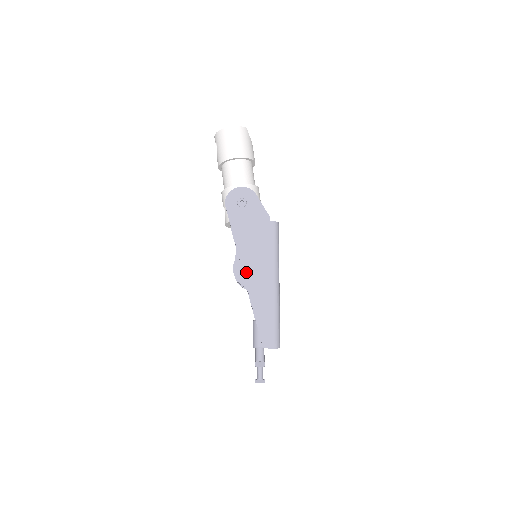
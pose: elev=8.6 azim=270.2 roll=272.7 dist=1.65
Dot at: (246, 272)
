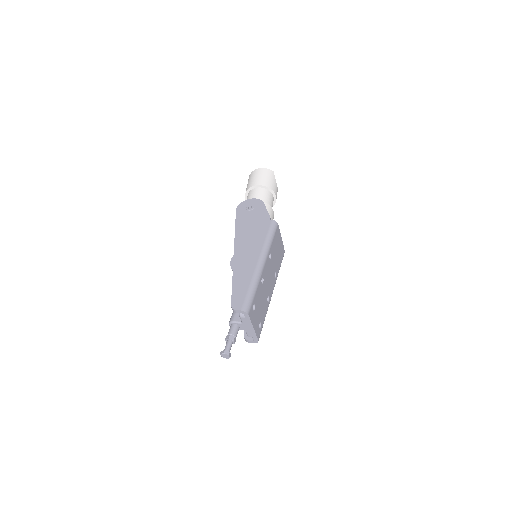
Dot at: (236, 252)
